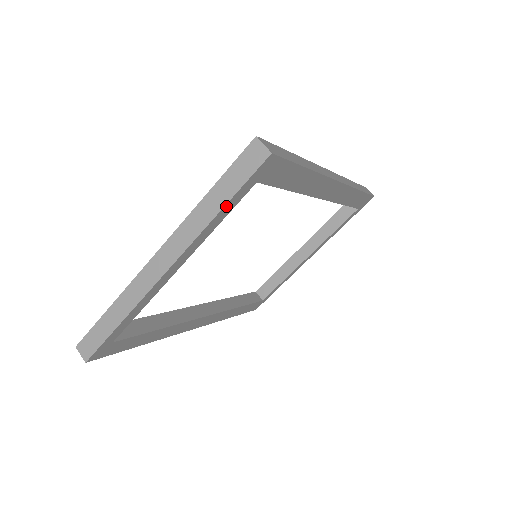
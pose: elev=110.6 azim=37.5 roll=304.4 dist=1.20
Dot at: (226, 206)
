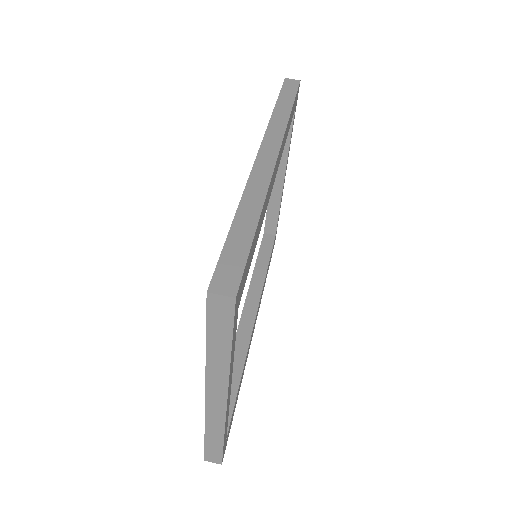
Dot at: (232, 346)
